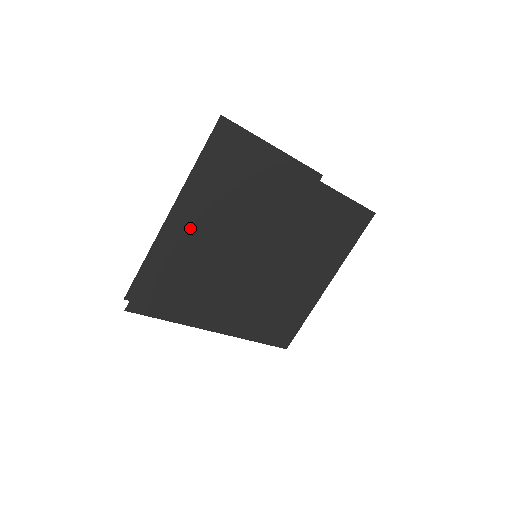
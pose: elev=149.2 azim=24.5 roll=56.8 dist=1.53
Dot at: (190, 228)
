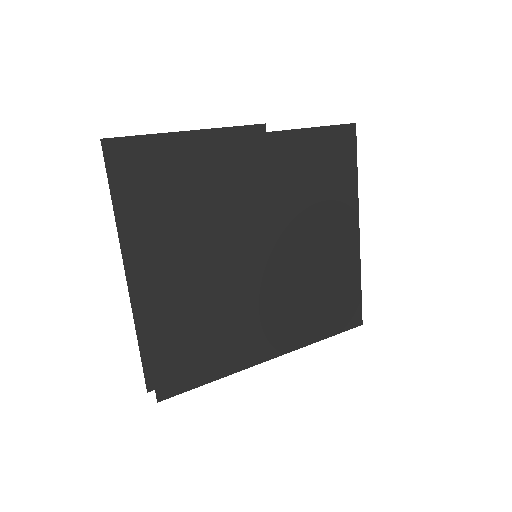
Dot at: (161, 277)
